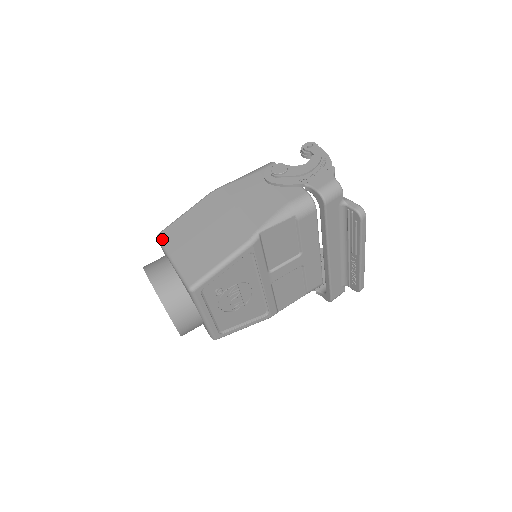
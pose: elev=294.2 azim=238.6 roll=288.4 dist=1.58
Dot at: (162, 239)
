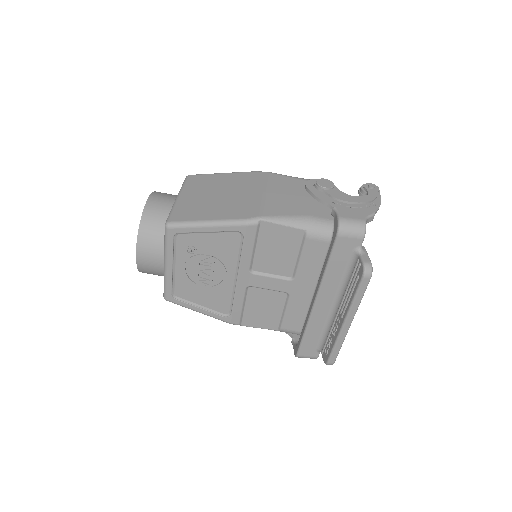
Dot at: (188, 179)
